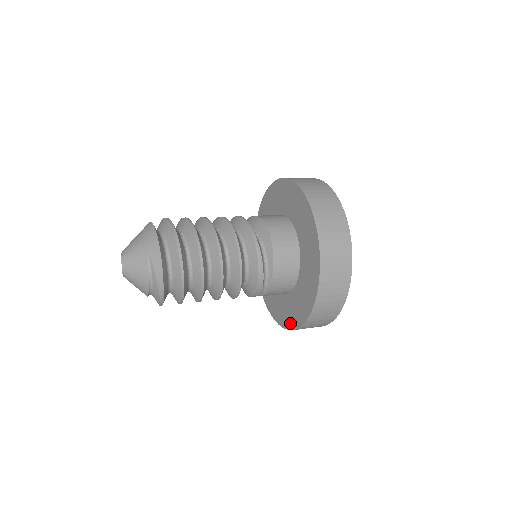
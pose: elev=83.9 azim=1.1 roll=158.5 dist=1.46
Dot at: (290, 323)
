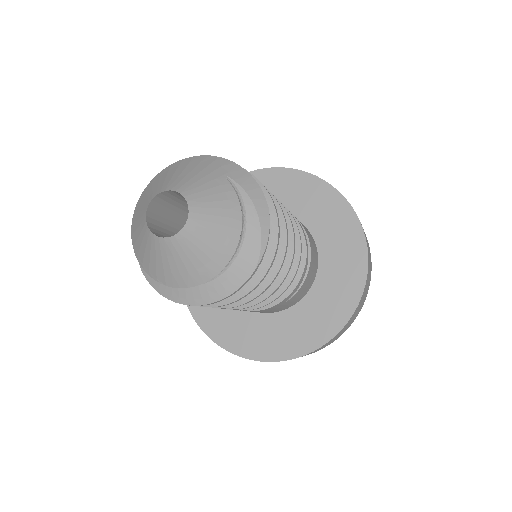
Dot at: (324, 332)
